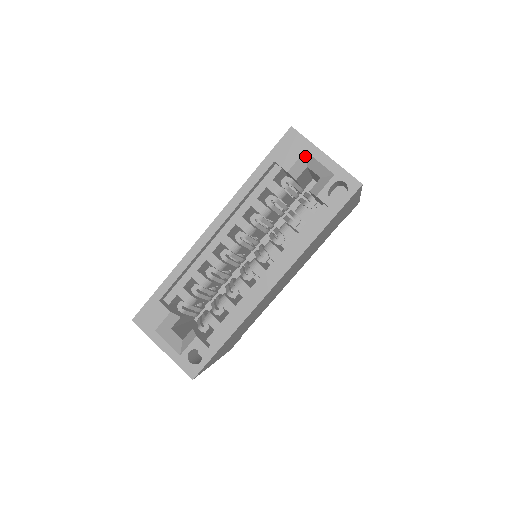
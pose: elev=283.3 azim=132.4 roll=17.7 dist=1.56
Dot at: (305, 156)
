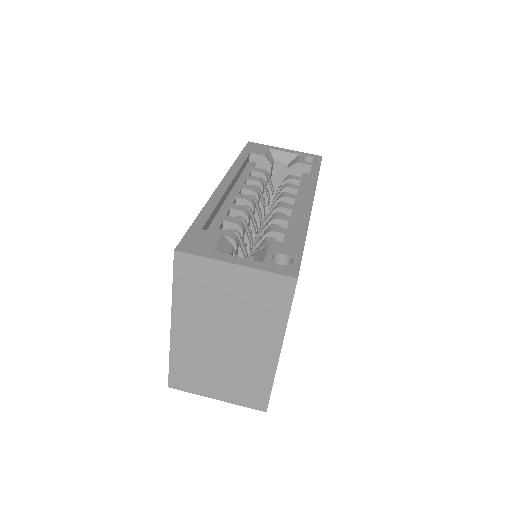
Dot at: (270, 152)
